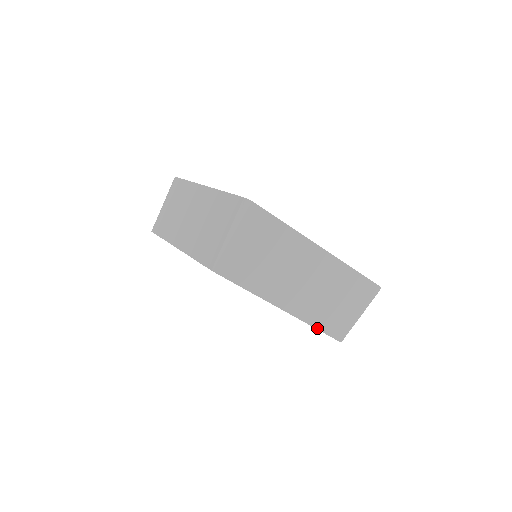
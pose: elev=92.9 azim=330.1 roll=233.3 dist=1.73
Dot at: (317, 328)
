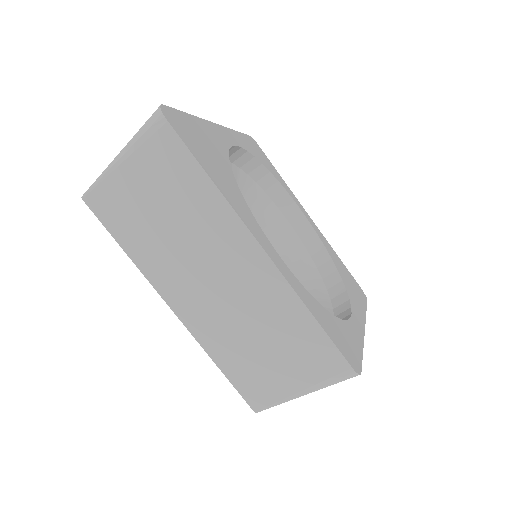
Dot at: occluded
